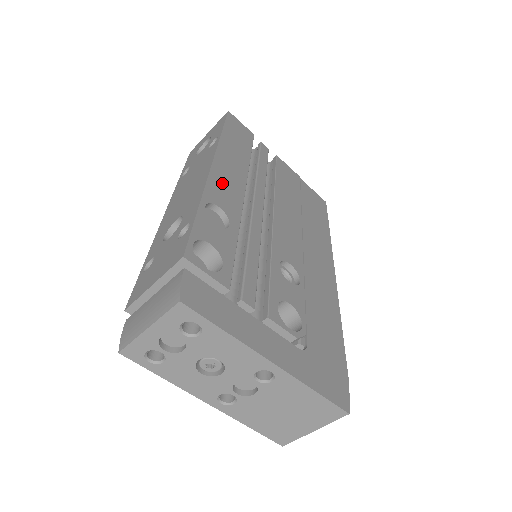
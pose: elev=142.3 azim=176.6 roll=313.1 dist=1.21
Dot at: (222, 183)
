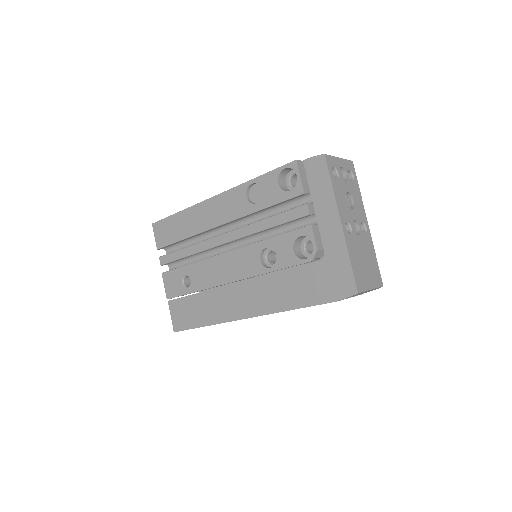
Dot at: occluded
